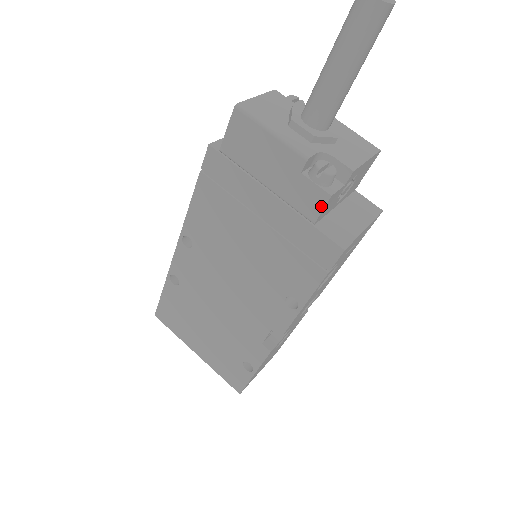
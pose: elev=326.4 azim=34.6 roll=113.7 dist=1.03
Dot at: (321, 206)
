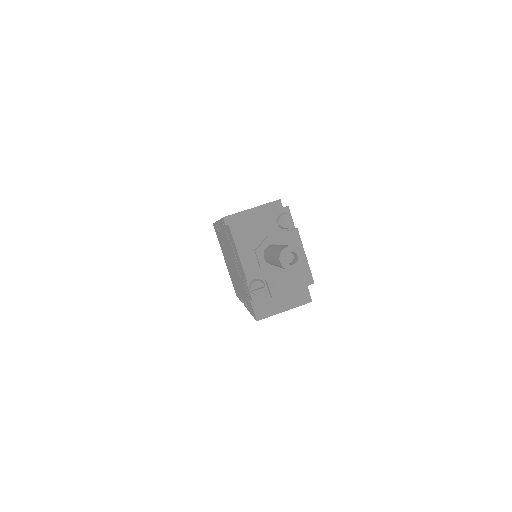
Dot at: (251, 299)
